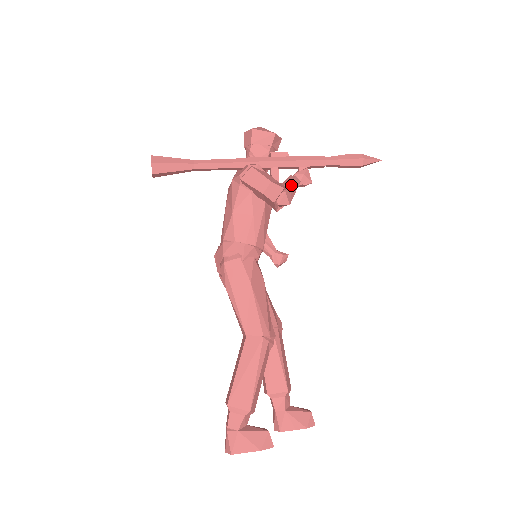
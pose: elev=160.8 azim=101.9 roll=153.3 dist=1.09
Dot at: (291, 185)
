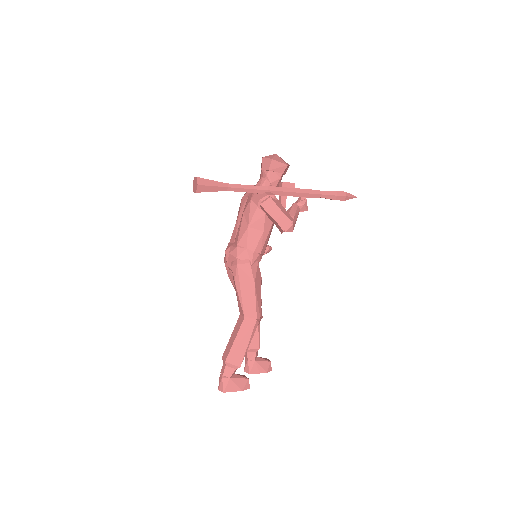
Dot at: (296, 216)
